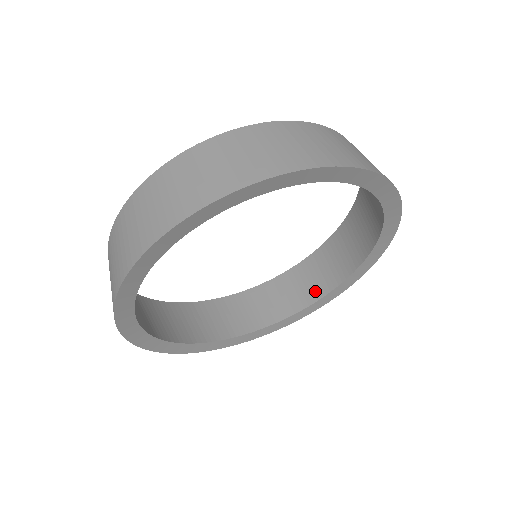
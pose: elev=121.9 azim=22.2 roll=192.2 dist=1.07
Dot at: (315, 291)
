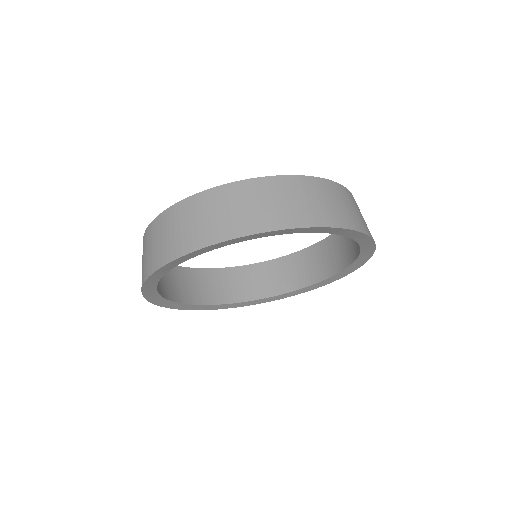
Dot at: (340, 262)
